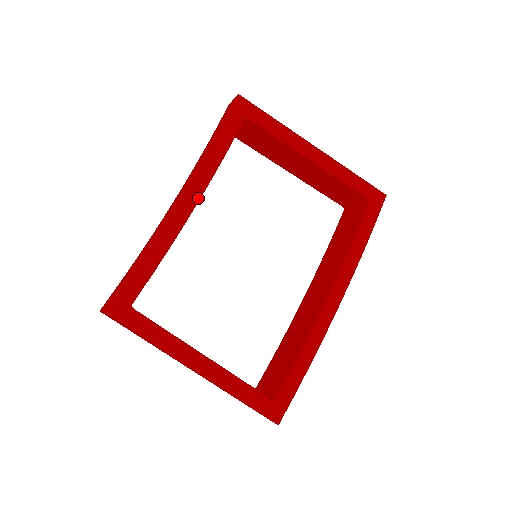
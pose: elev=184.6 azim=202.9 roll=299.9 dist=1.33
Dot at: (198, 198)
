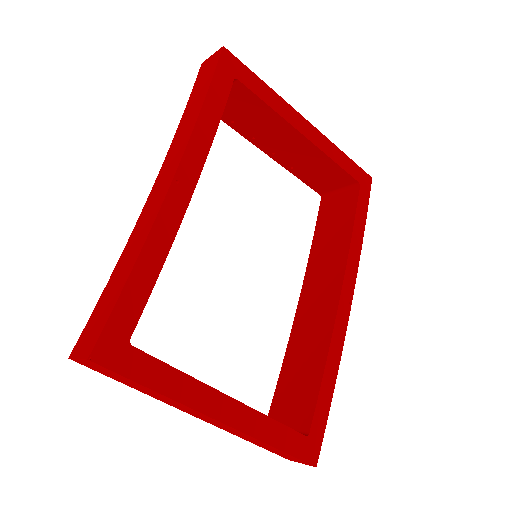
Dot at: (195, 180)
